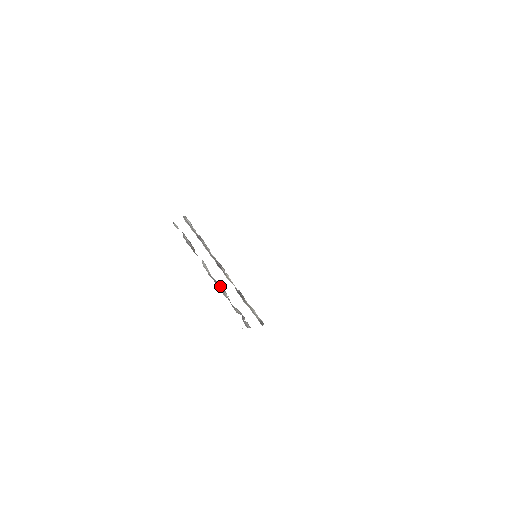
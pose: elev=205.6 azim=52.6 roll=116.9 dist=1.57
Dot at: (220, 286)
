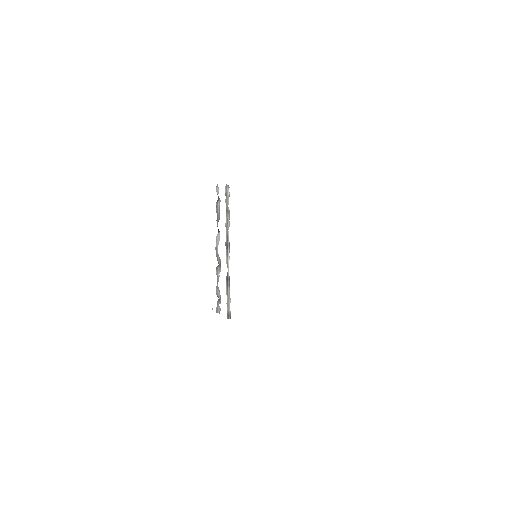
Dot at: (218, 263)
